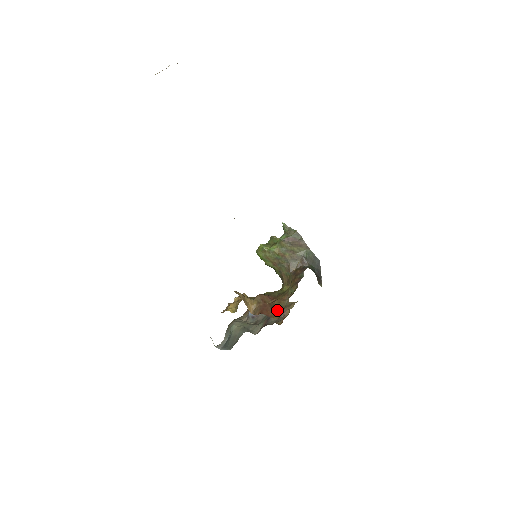
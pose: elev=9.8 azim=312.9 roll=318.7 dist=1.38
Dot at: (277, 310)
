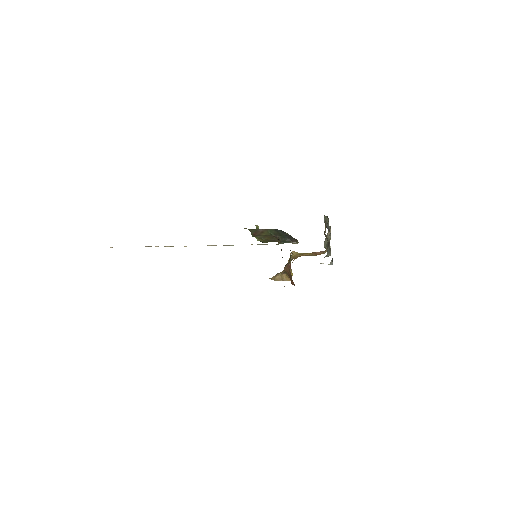
Dot at: occluded
